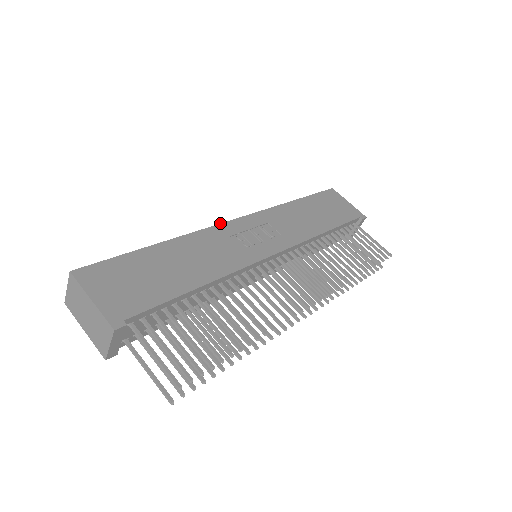
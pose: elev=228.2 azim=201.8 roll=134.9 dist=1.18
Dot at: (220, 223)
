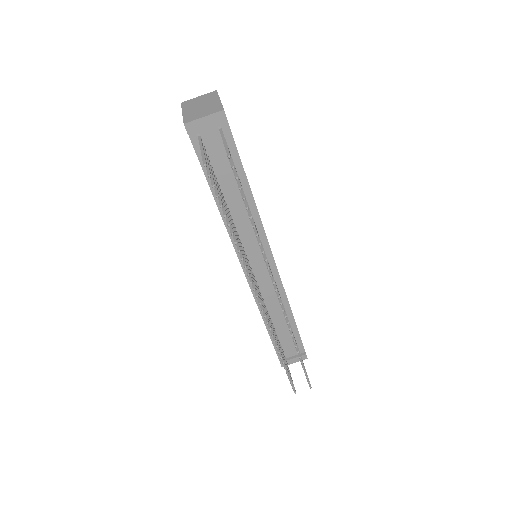
Dot at: occluded
